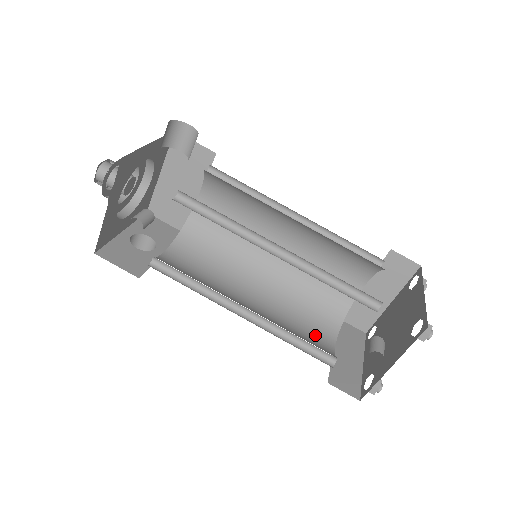
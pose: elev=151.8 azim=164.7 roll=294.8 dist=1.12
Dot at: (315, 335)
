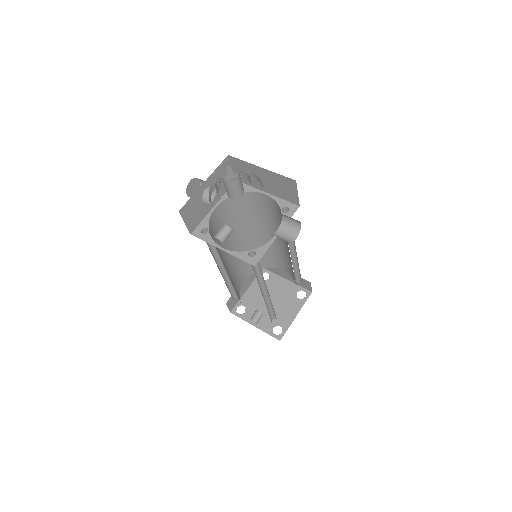
Dot at: (242, 275)
